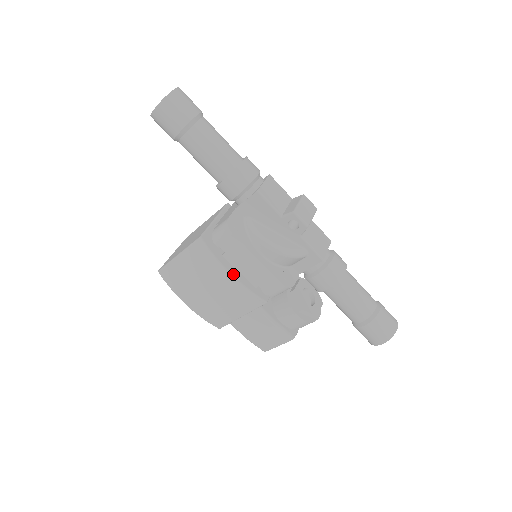
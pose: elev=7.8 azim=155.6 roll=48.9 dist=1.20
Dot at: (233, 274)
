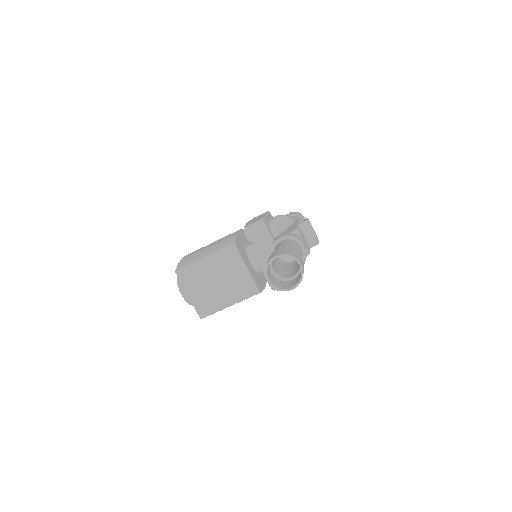
Dot at: (265, 285)
